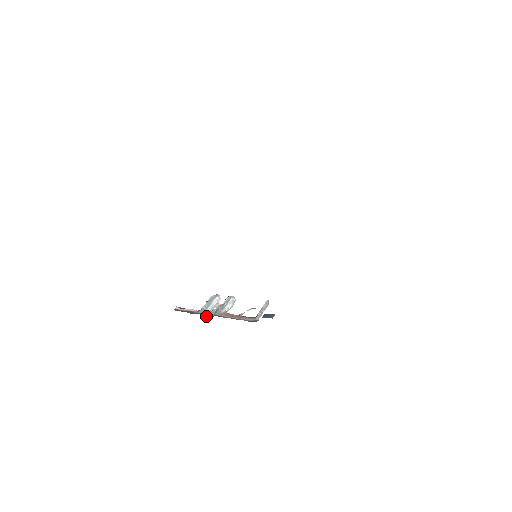
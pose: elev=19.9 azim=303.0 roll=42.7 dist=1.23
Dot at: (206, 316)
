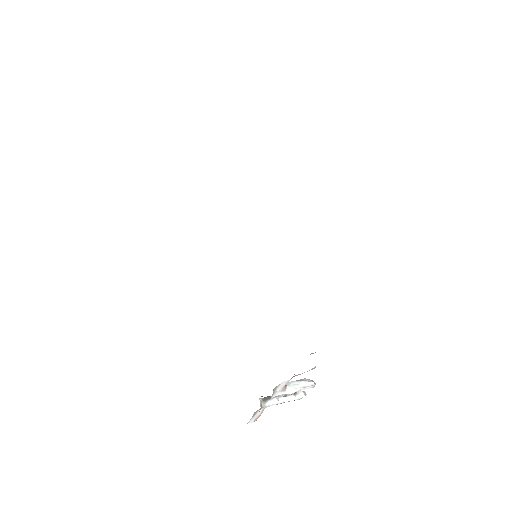
Dot at: (262, 396)
